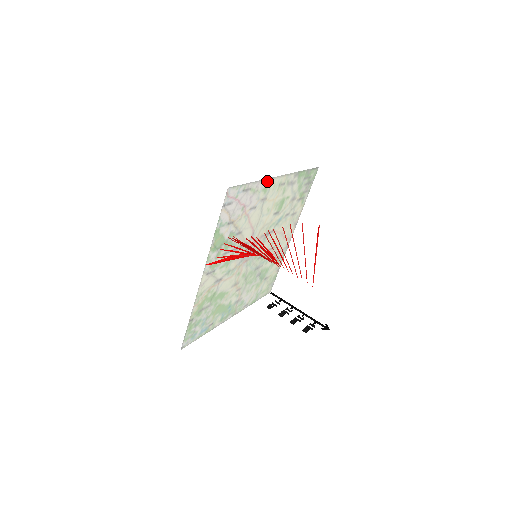
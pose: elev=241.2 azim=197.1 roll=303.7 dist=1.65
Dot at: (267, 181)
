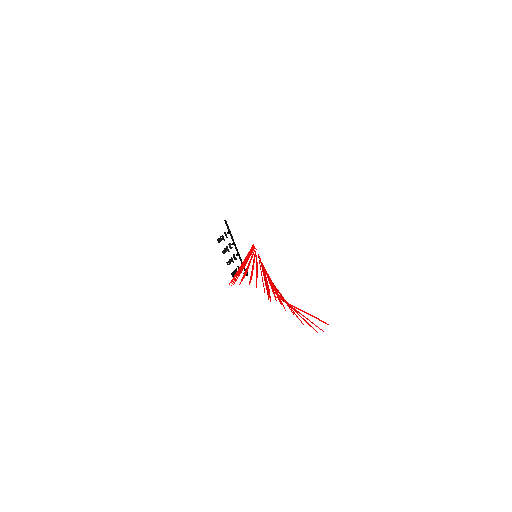
Dot at: occluded
